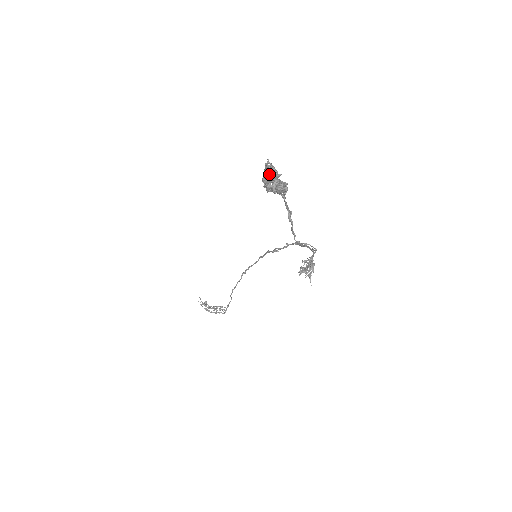
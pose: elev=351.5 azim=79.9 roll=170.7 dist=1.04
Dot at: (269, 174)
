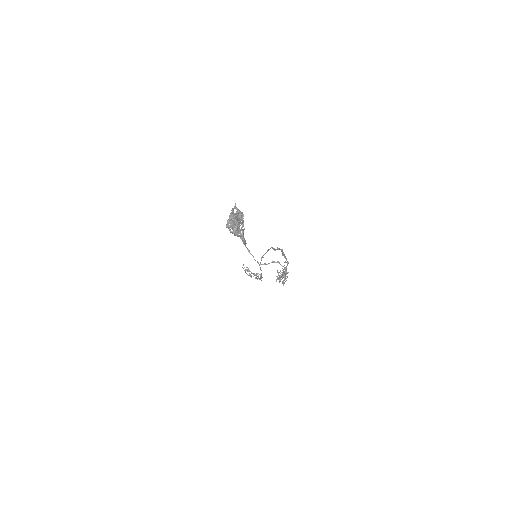
Dot at: (232, 221)
